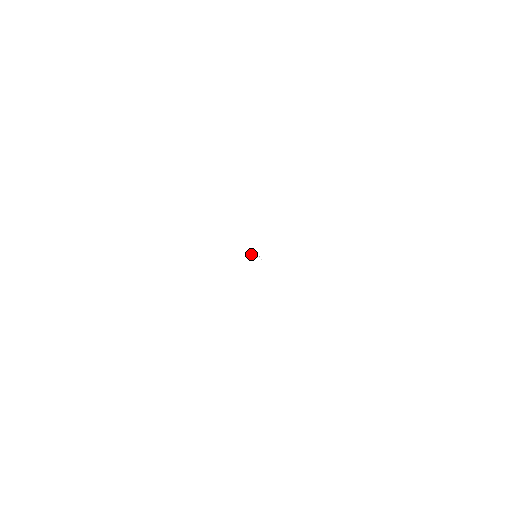
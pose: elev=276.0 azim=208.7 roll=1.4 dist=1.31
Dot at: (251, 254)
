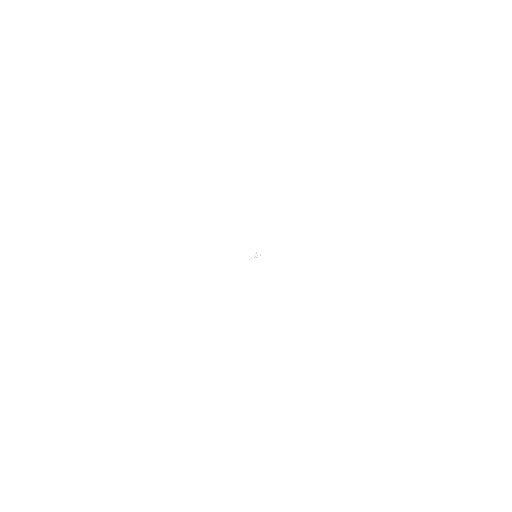
Dot at: (250, 258)
